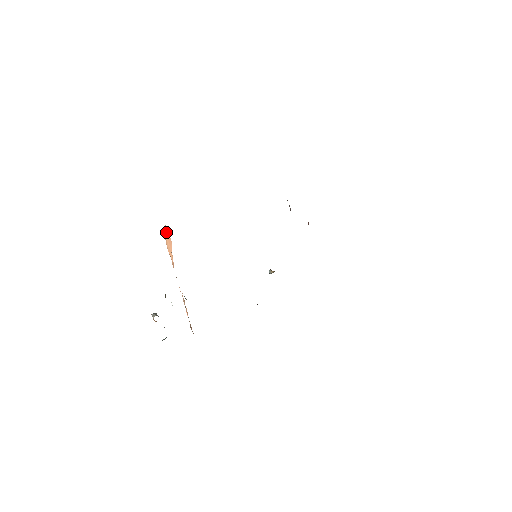
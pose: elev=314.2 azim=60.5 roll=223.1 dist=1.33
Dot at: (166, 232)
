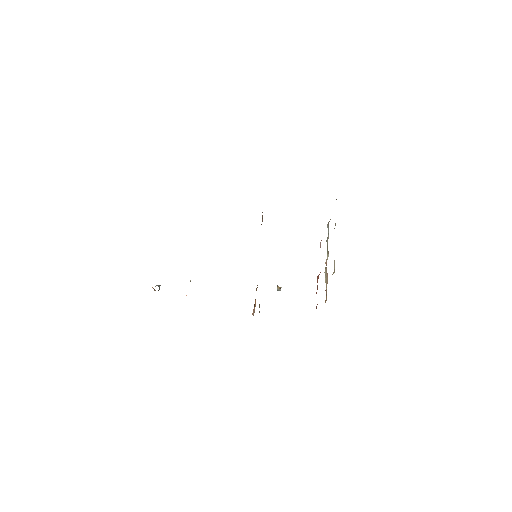
Dot at: occluded
